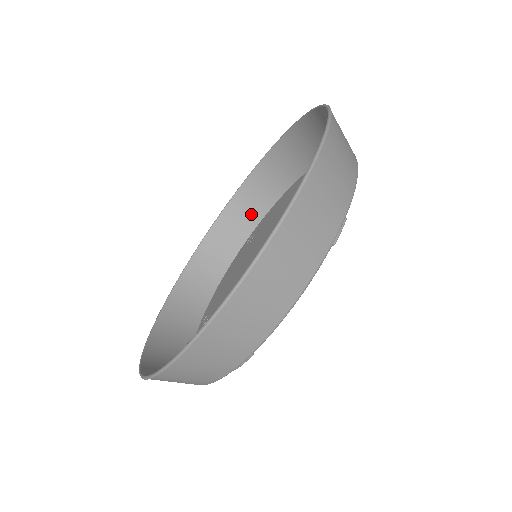
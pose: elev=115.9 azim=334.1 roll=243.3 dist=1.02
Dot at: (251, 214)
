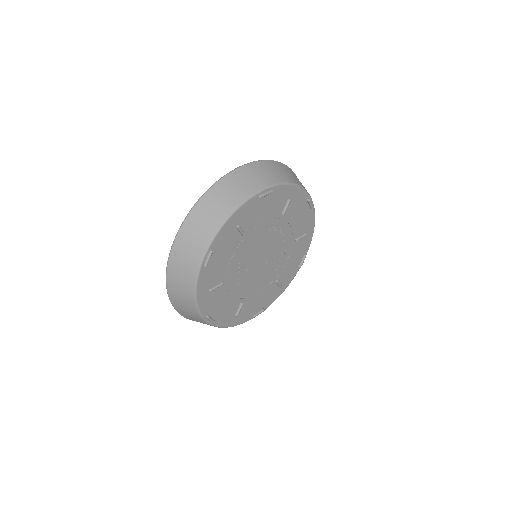
Dot at: occluded
